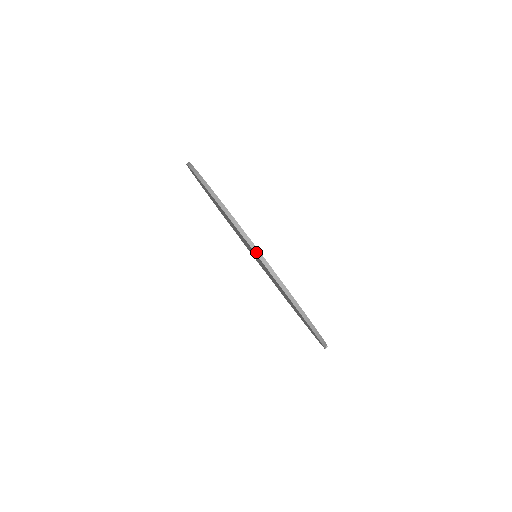
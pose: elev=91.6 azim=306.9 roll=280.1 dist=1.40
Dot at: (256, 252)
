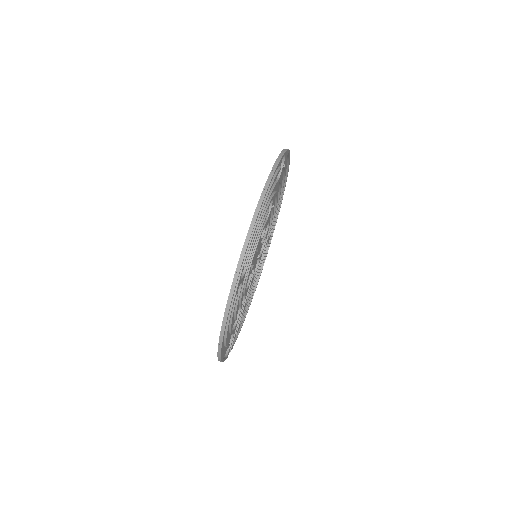
Dot at: (225, 313)
